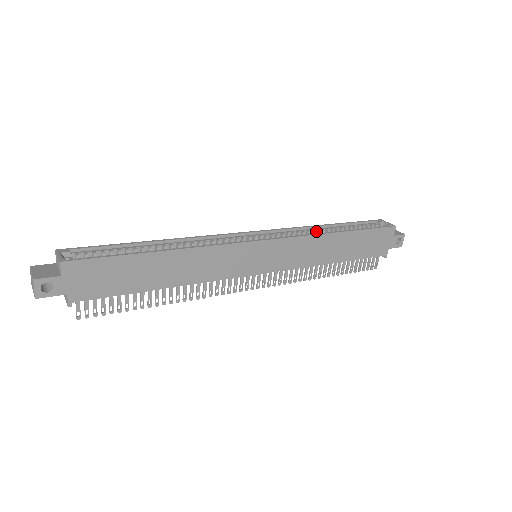
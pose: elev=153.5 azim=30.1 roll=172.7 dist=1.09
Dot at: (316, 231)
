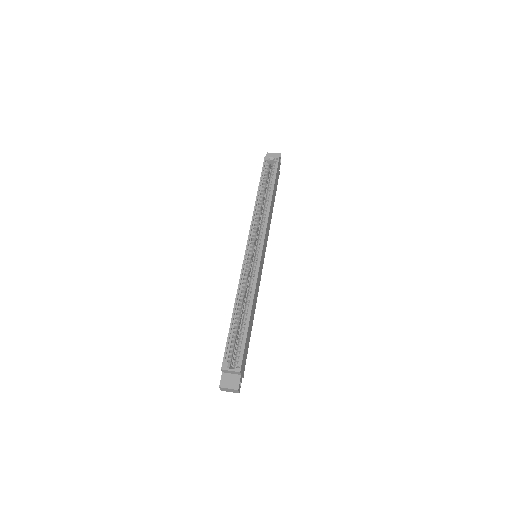
Dot at: (259, 207)
